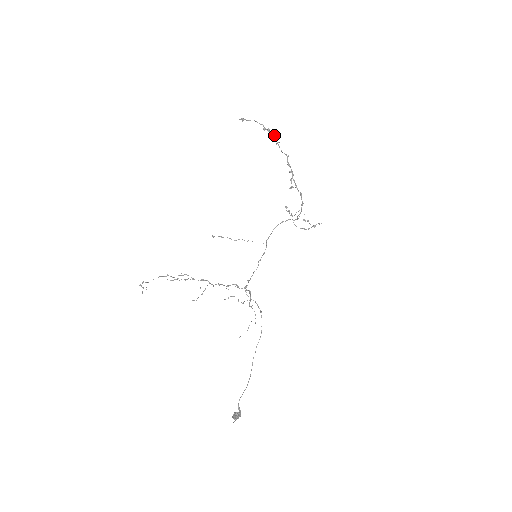
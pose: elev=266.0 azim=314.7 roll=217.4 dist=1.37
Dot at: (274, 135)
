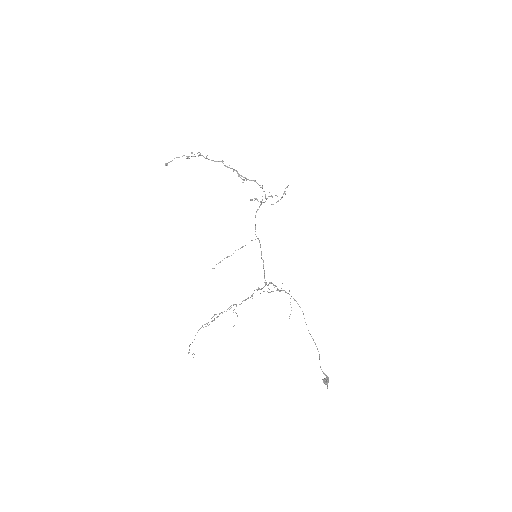
Dot at: (199, 154)
